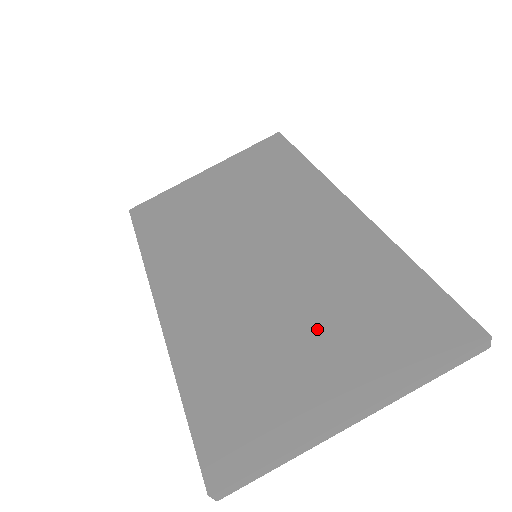
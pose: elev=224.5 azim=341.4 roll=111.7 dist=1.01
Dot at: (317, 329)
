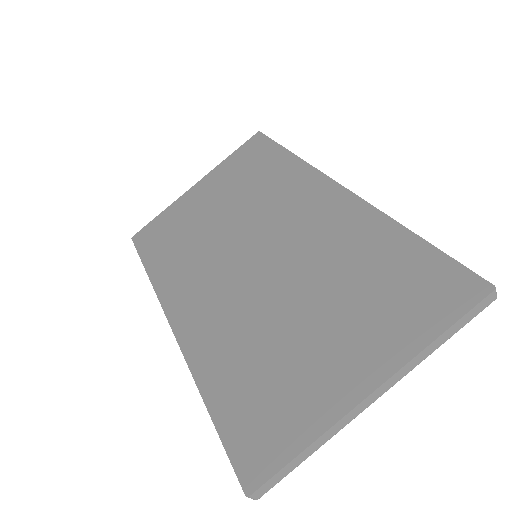
Dot at: (324, 315)
